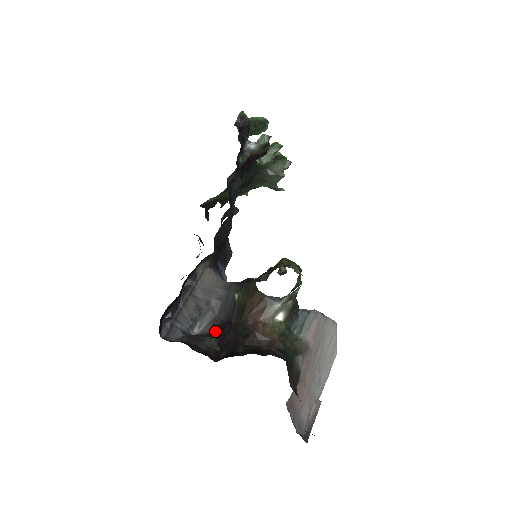
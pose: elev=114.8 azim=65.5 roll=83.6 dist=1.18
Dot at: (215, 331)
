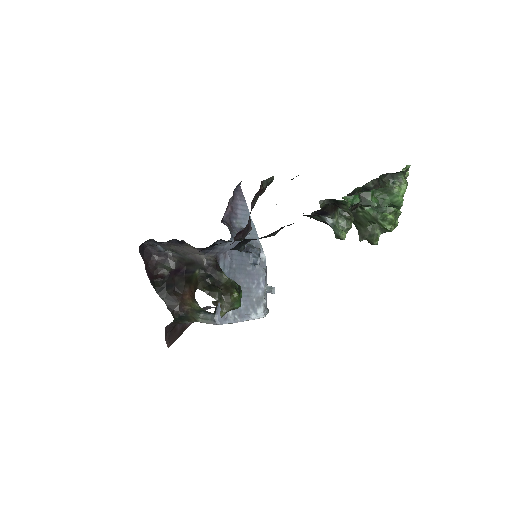
Dot at: (177, 265)
